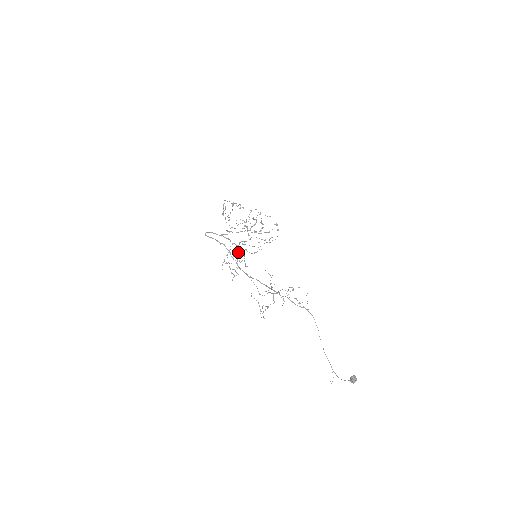
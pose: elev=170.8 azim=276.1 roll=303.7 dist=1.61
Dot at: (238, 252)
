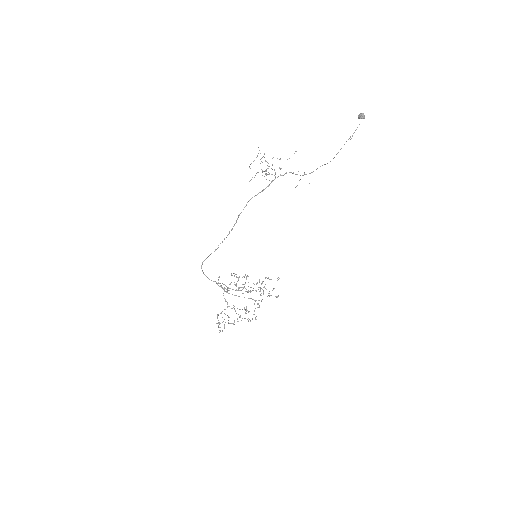
Dot at: occluded
